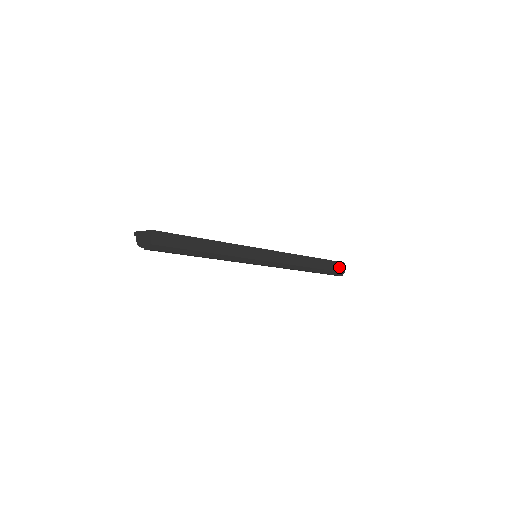
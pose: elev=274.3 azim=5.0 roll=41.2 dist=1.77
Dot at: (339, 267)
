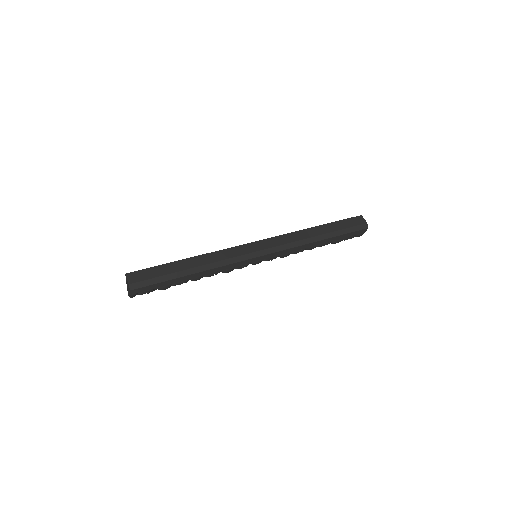
Dot at: (356, 222)
